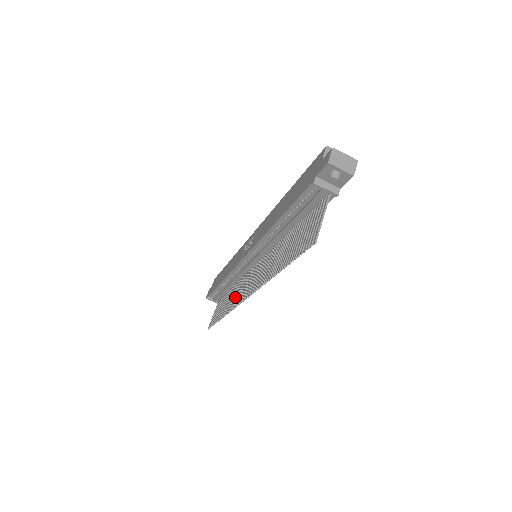
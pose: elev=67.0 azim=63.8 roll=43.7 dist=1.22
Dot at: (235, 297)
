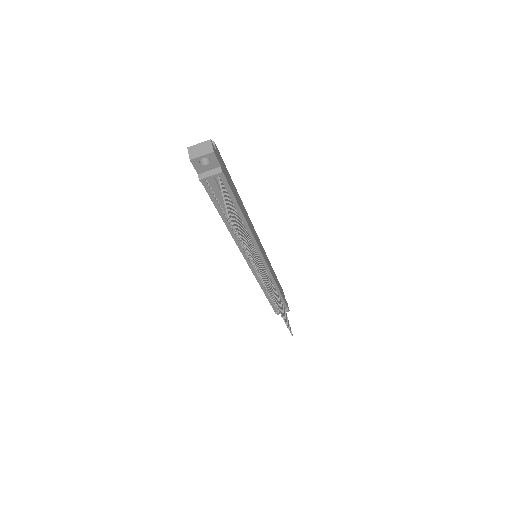
Dot at: occluded
